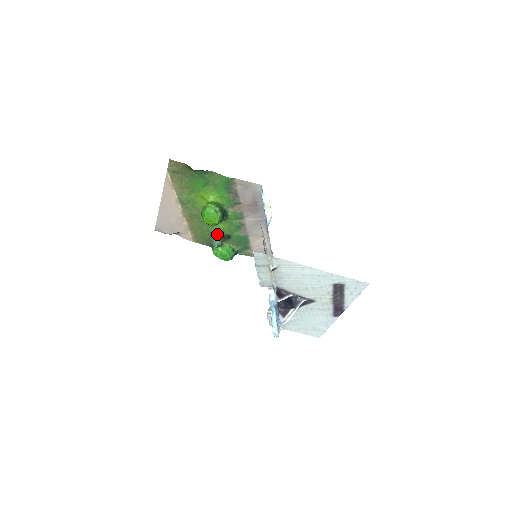
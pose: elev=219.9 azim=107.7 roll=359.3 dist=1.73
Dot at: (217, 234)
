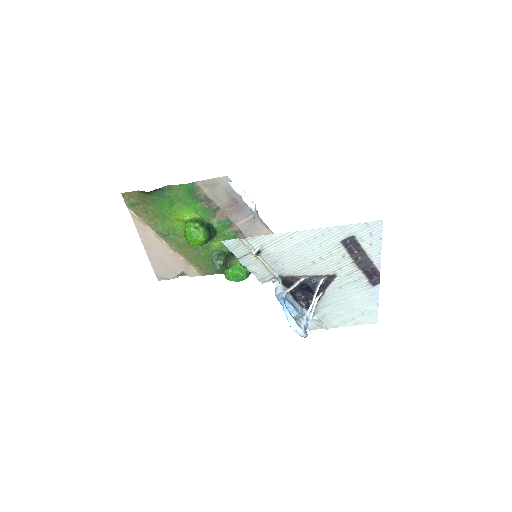
Dot at: (215, 254)
